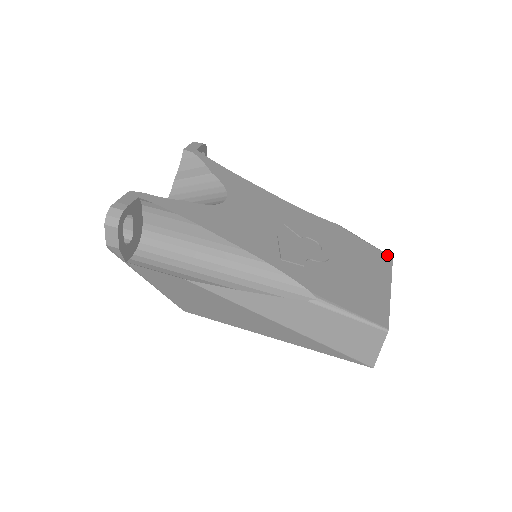
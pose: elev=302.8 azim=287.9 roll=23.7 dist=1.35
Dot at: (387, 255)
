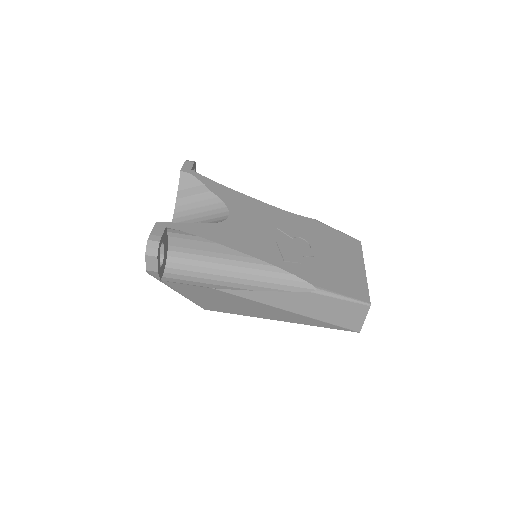
Dot at: (356, 240)
